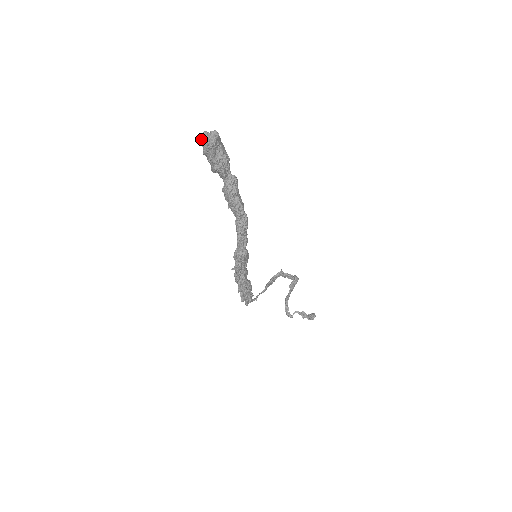
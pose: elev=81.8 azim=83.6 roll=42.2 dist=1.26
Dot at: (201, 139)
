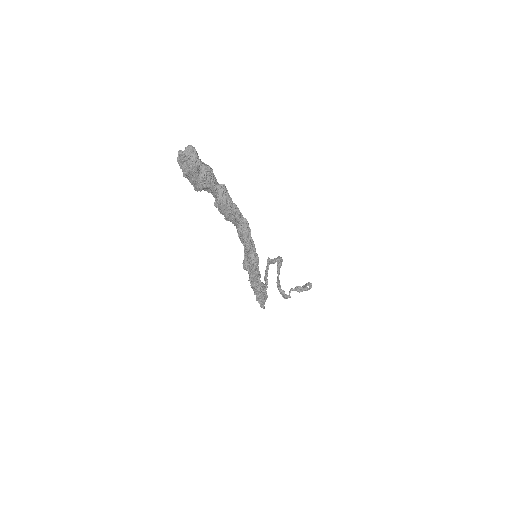
Dot at: occluded
